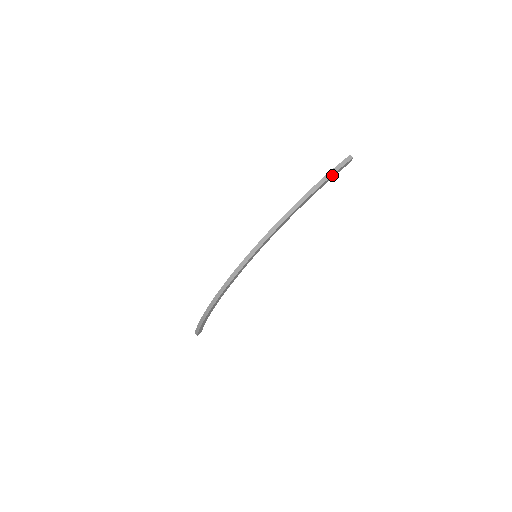
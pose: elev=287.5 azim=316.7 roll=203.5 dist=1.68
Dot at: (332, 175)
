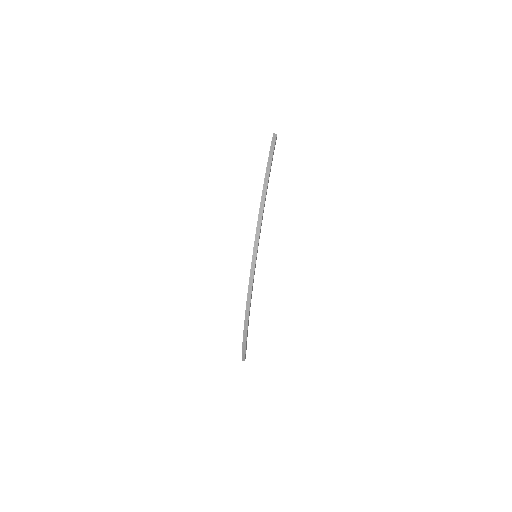
Dot at: (272, 155)
